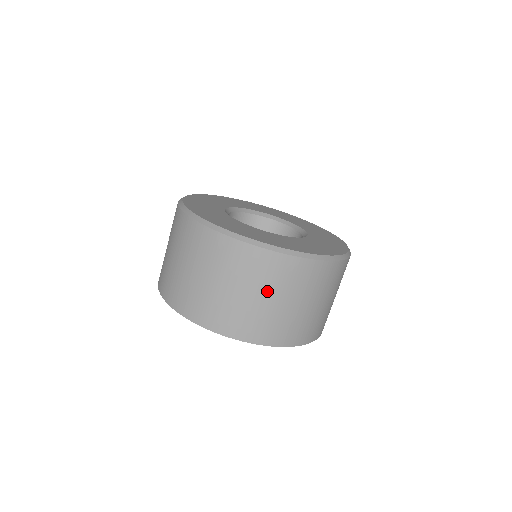
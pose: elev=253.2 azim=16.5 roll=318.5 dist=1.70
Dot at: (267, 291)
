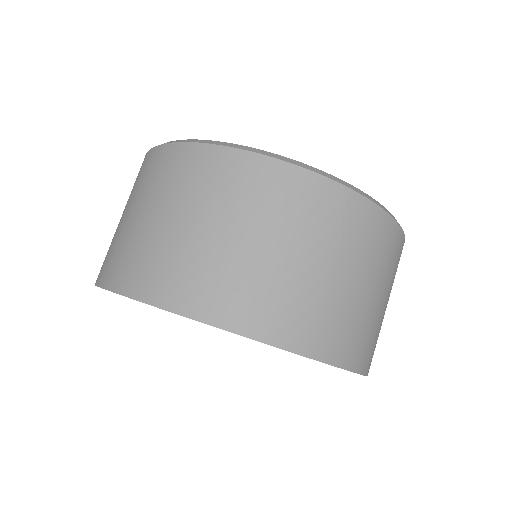
Dot at: (166, 204)
